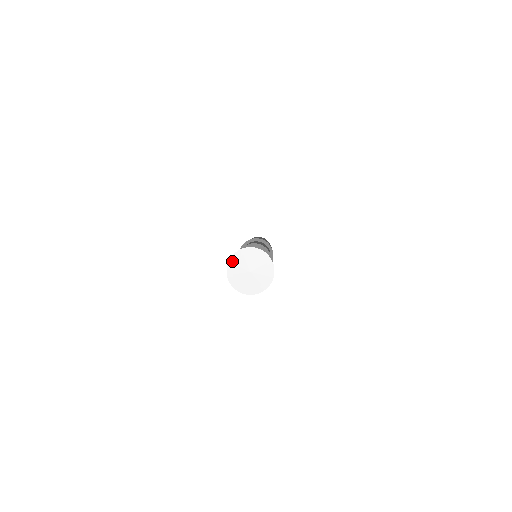
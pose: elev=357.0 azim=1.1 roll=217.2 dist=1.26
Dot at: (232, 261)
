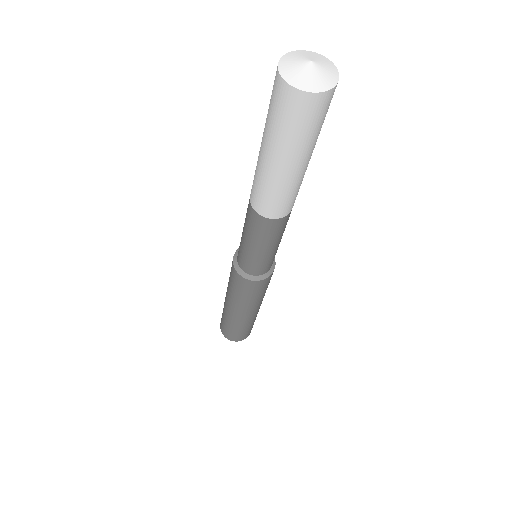
Dot at: (286, 76)
